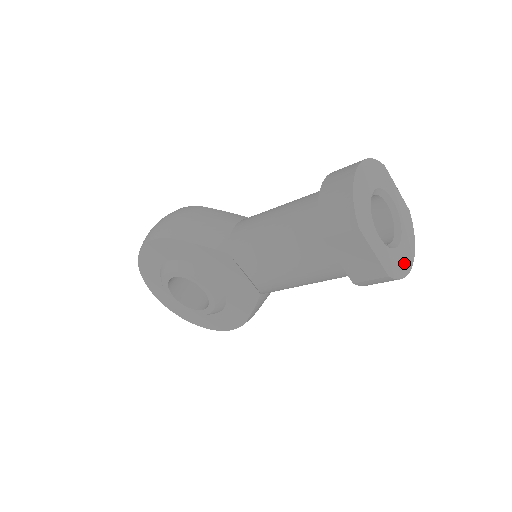
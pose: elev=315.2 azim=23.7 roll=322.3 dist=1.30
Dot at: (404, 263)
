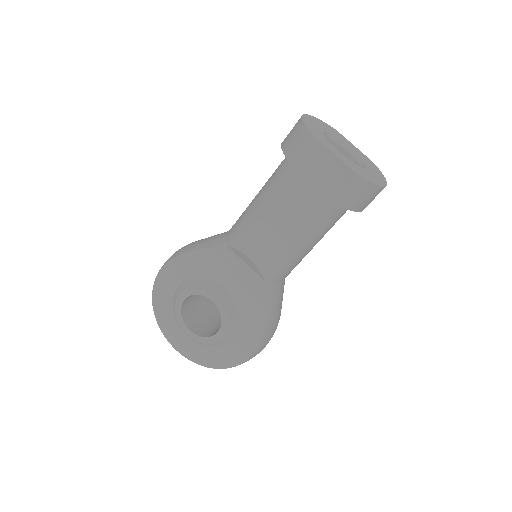
Dot at: (374, 179)
